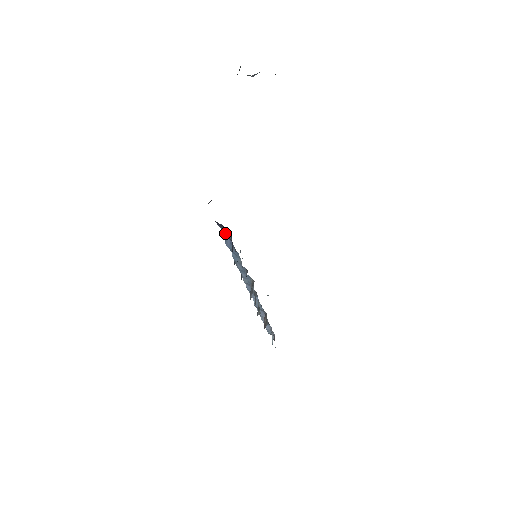
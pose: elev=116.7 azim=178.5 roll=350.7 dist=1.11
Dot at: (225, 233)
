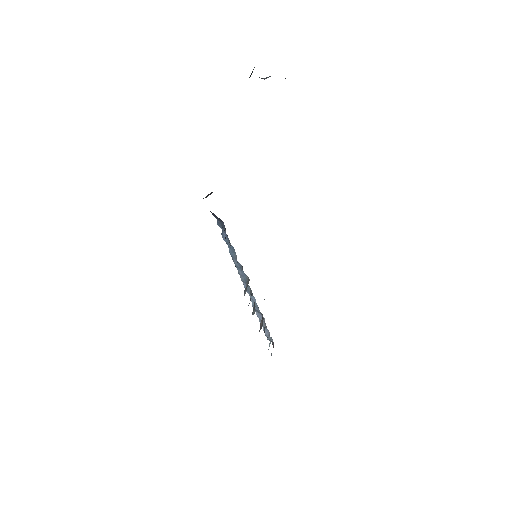
Dot at: (221, 225)
